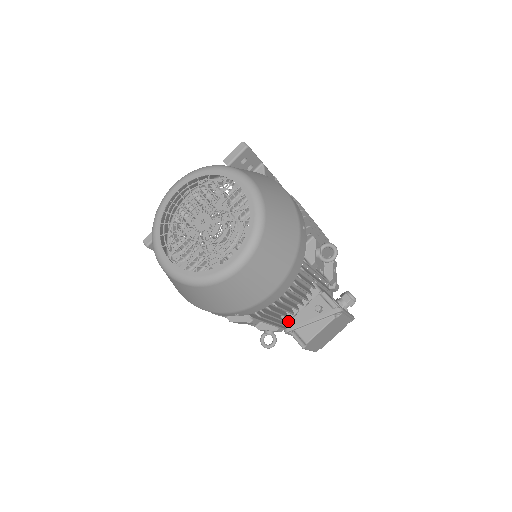
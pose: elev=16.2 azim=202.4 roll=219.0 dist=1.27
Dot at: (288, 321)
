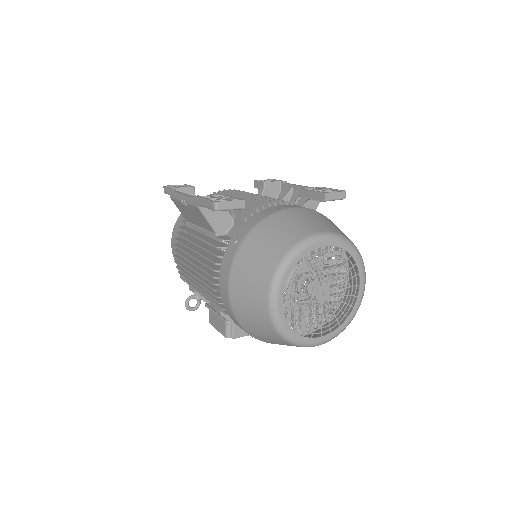
Dot at: occluded
